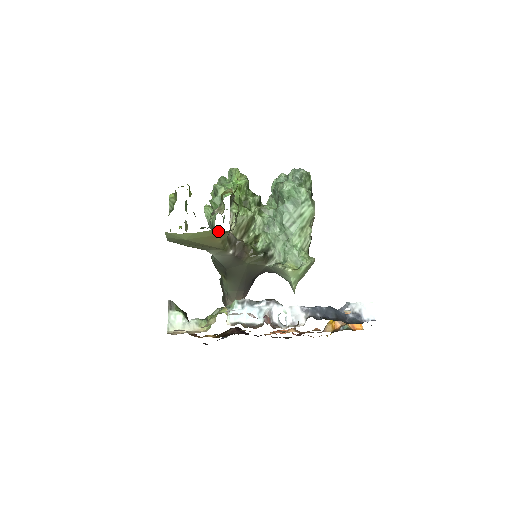
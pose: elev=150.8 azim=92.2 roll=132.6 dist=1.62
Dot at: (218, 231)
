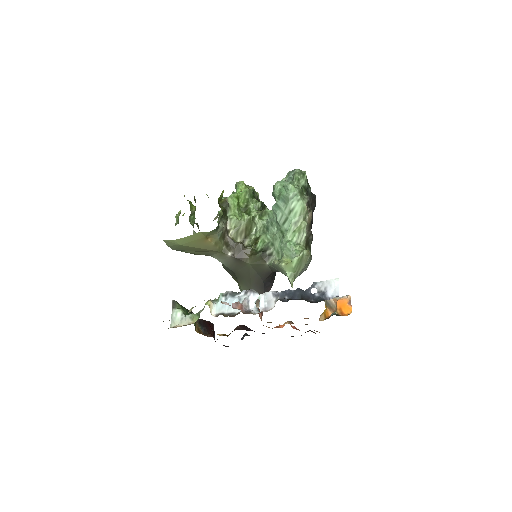
Dot at: (203, 233)
